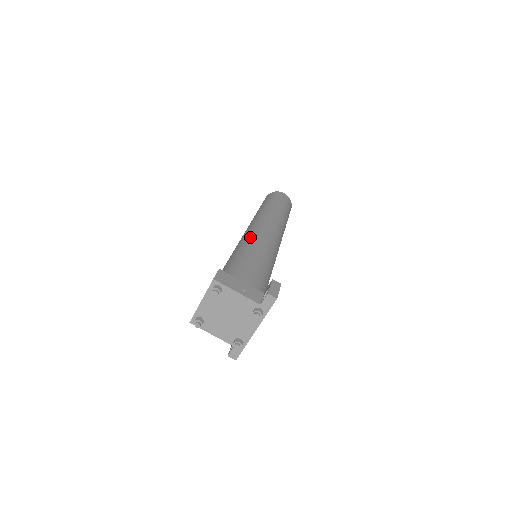
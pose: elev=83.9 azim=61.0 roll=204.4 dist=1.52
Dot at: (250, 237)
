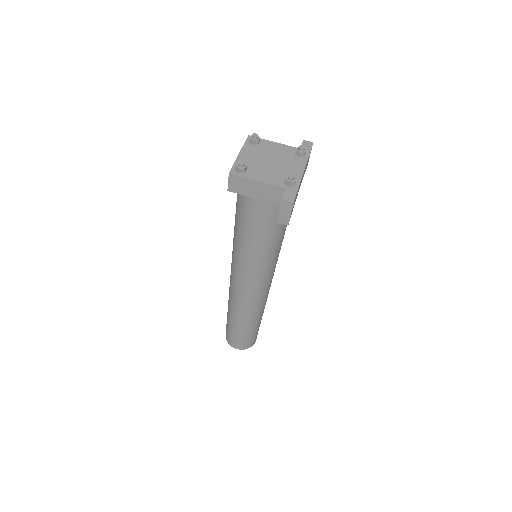
Dot at: occluded
